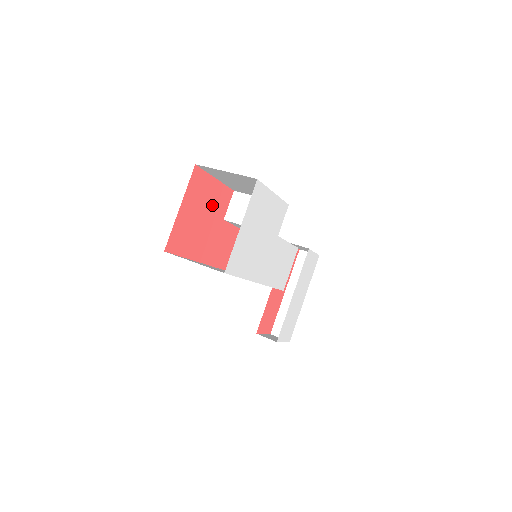
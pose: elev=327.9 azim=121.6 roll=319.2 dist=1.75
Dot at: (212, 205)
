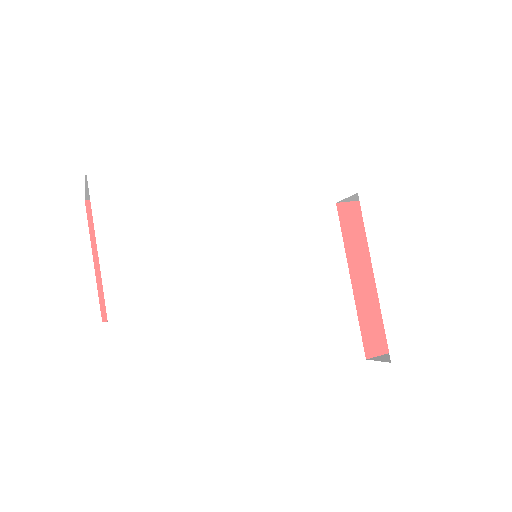
Dot at: occluded
